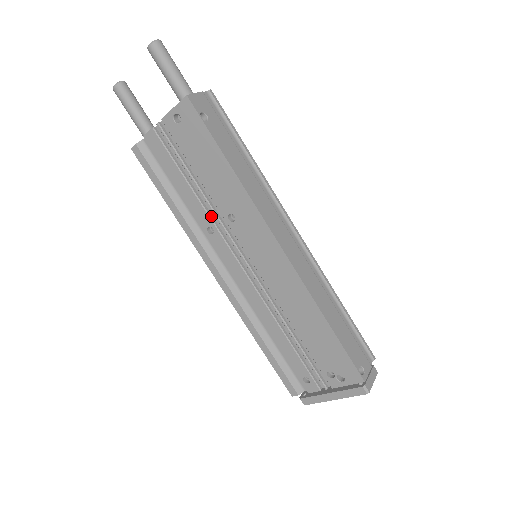
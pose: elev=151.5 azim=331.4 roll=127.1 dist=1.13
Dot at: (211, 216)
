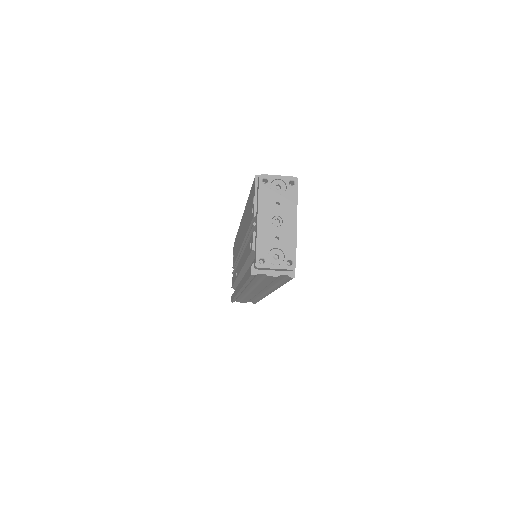
Dot at: occluded
